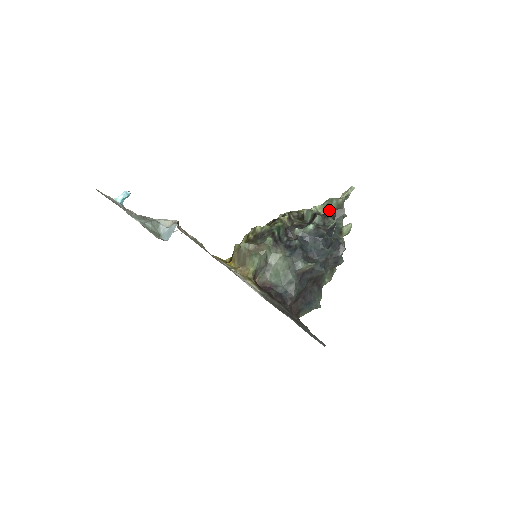
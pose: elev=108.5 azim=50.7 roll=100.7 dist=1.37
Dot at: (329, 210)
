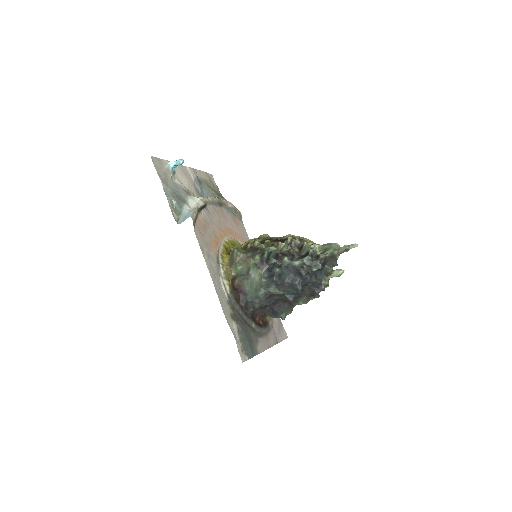
Dot at: (322, 255)
